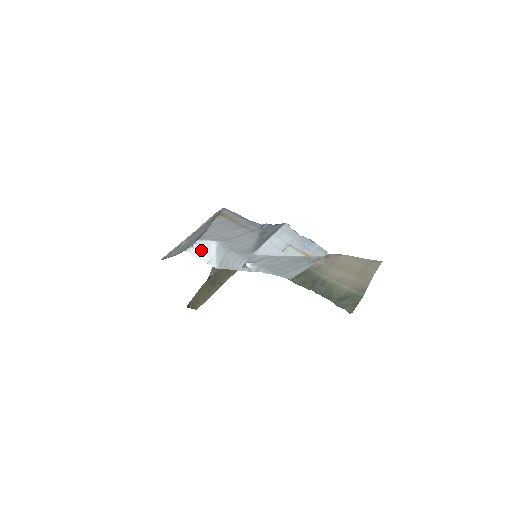
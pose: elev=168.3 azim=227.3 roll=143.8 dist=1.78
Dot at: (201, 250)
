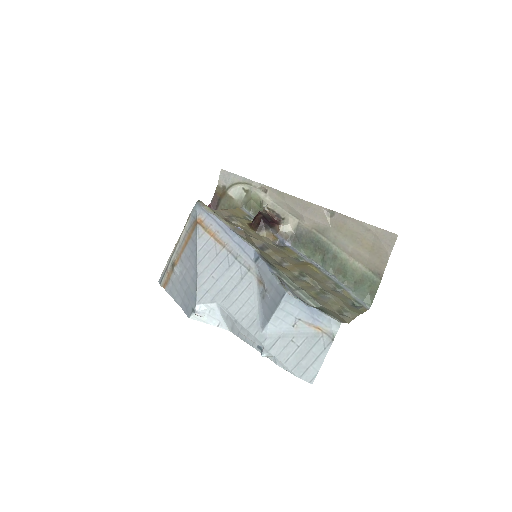
Dot at: (205, 315)
